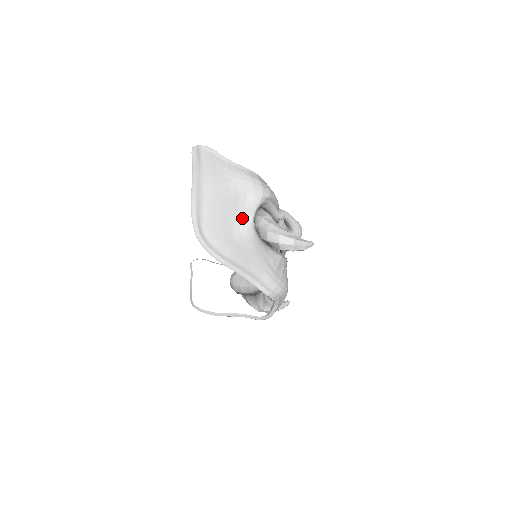
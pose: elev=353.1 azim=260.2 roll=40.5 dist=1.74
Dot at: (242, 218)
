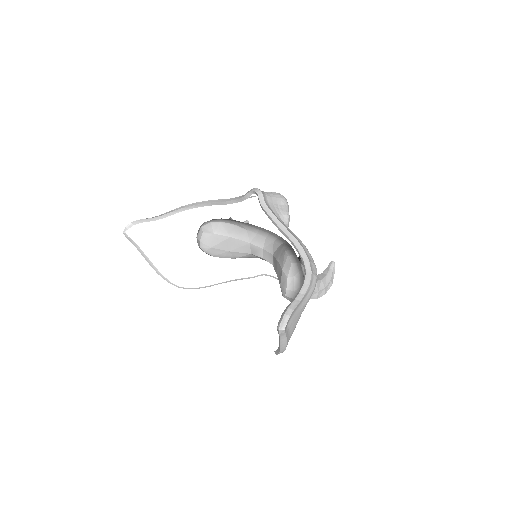
Dot at: occluded
